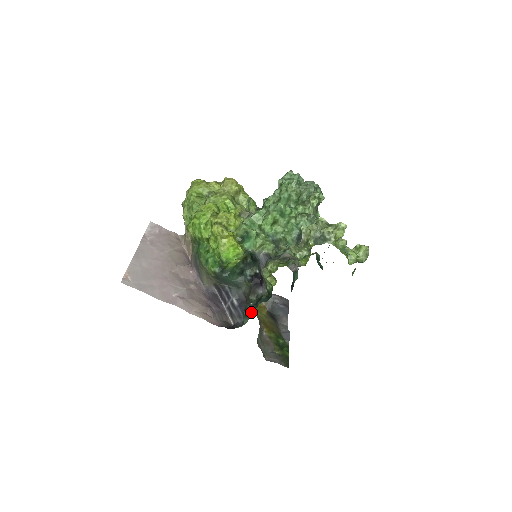
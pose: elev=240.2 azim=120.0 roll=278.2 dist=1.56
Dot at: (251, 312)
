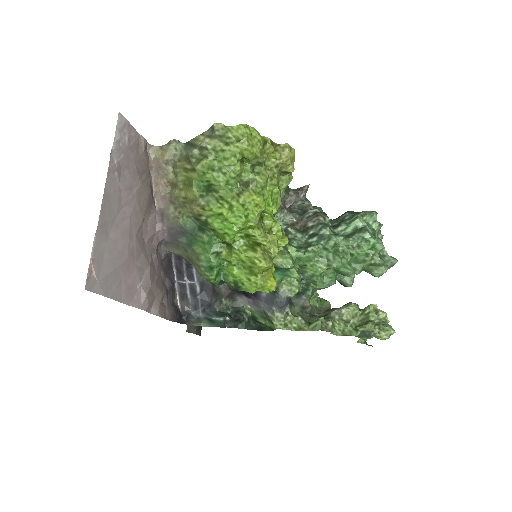
Dot at: (222, 326)
